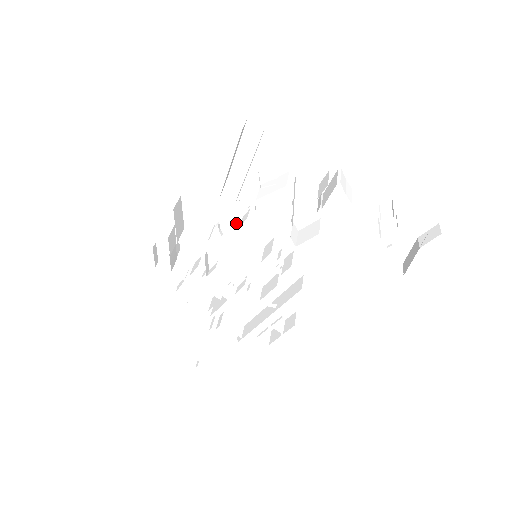
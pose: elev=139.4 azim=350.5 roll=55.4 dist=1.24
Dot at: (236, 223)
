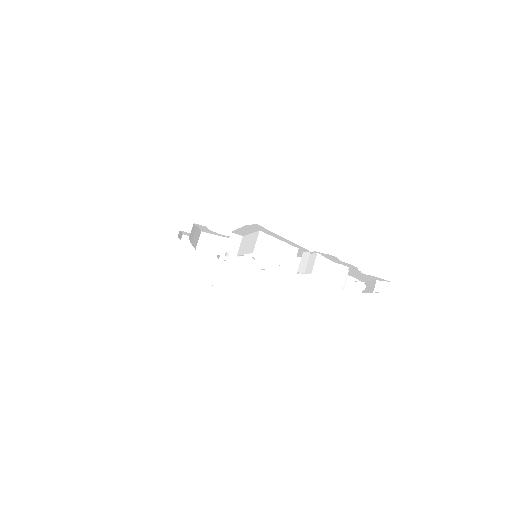
Dot at: occluded
